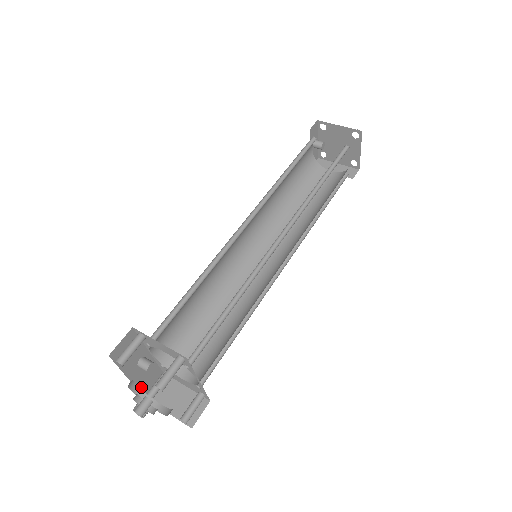
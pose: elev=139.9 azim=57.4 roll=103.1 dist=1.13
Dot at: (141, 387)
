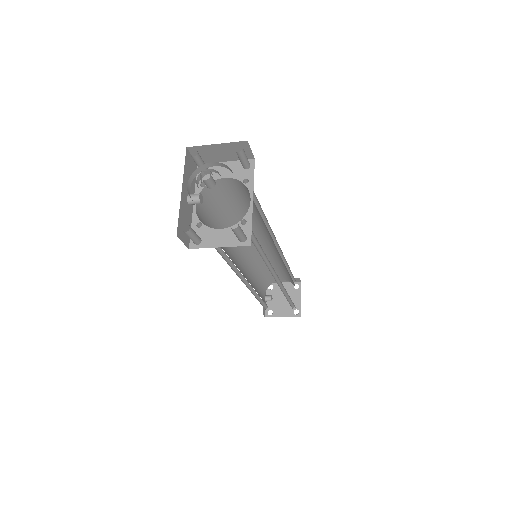
Dot at: (180, 221)
